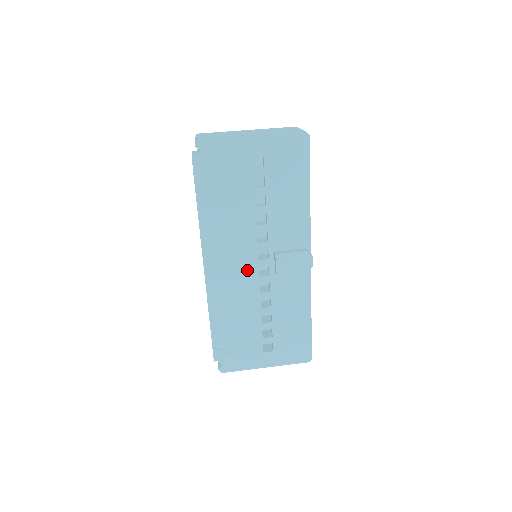
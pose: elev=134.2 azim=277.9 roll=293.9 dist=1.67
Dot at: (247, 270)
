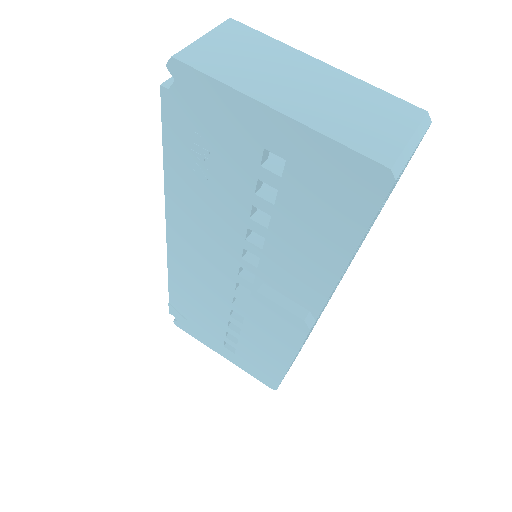
Dot at: (221, 273)
